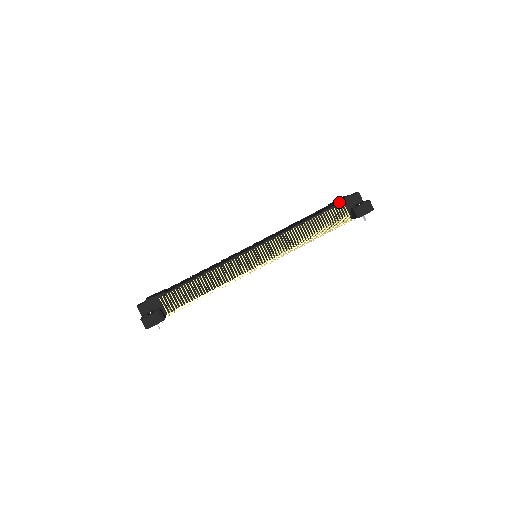
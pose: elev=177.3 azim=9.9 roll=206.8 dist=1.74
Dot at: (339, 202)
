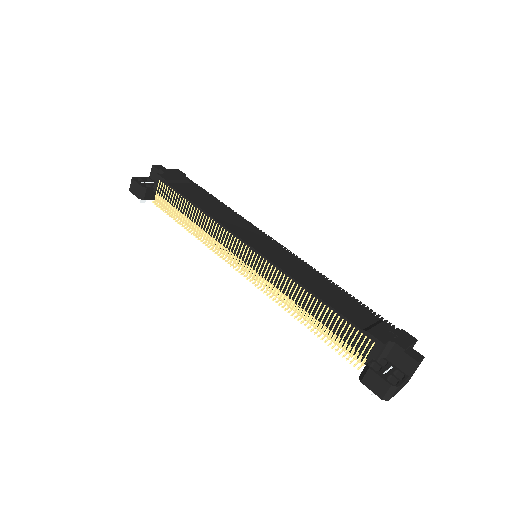
Dot at: (371, 335)
